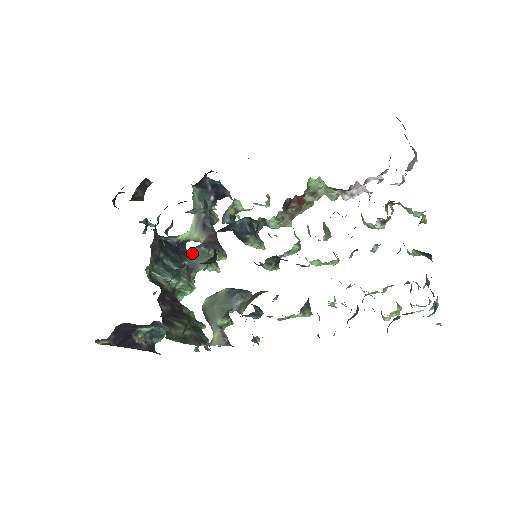
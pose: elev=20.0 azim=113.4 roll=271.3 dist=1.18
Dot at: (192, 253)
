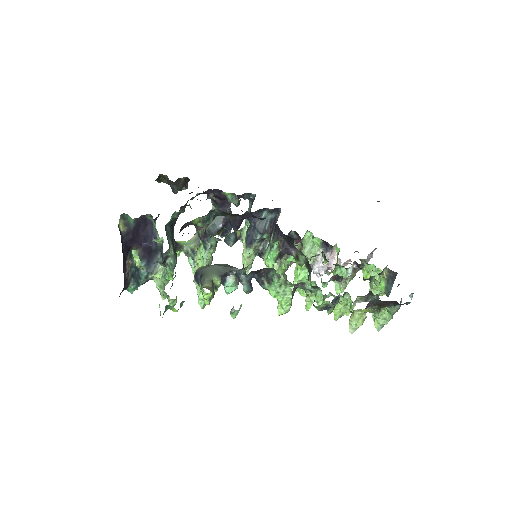
Dot at: occluded
